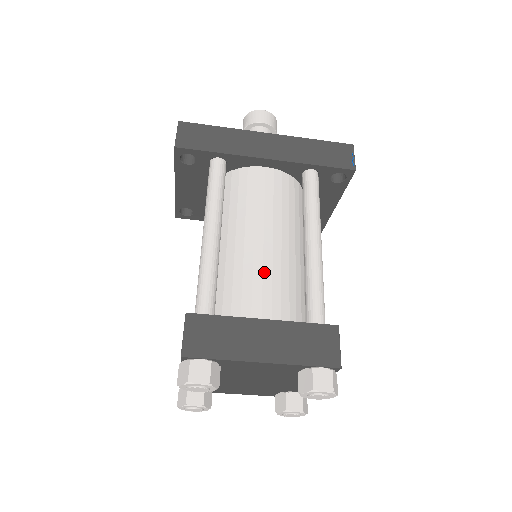
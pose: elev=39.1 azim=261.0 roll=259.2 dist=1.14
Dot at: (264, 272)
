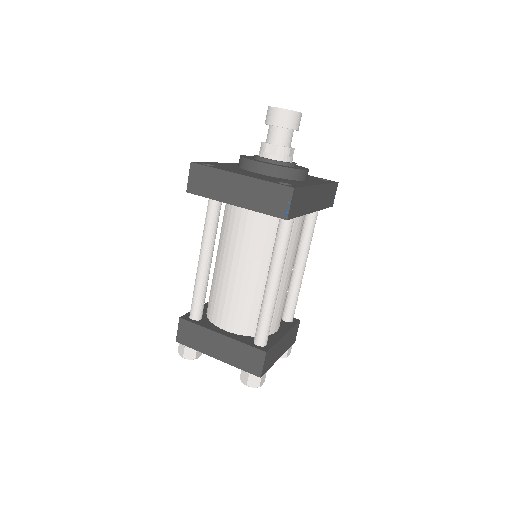
Dot at: (285, 298)
